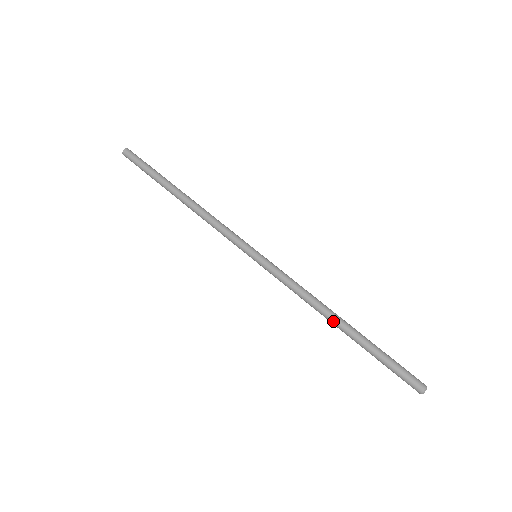
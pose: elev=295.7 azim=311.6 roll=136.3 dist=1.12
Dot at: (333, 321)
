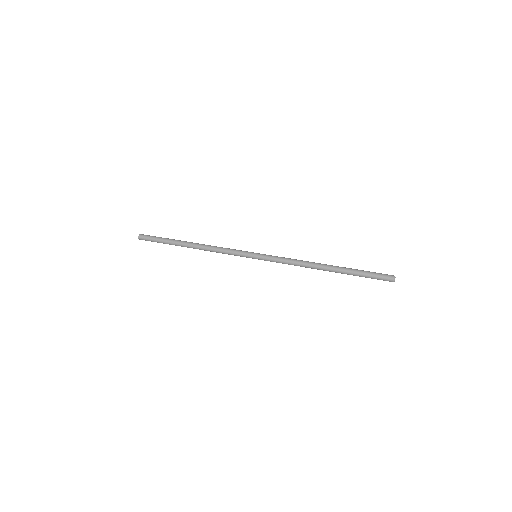
Dot at: (323, 264)
